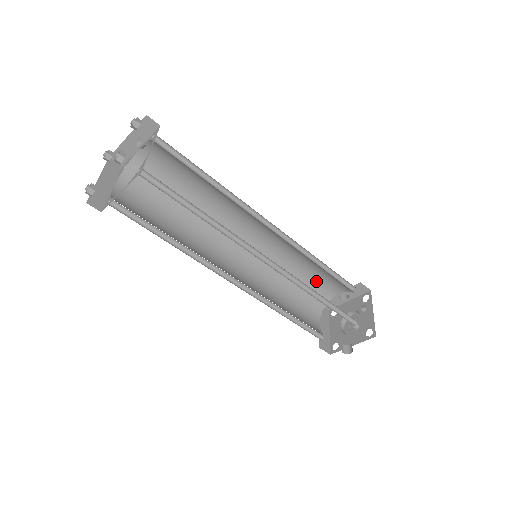
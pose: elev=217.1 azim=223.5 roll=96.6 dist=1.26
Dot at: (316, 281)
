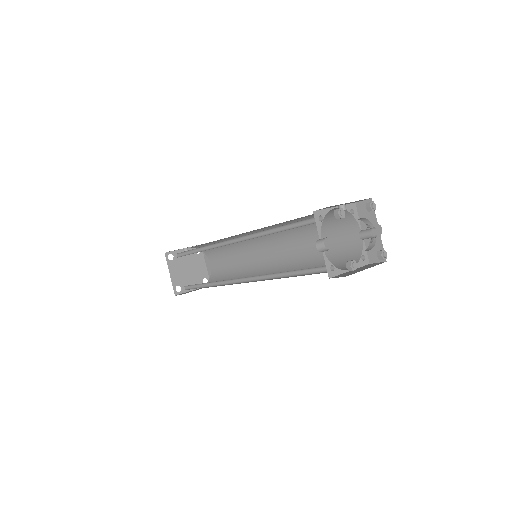
Dot at: (335, 243)
